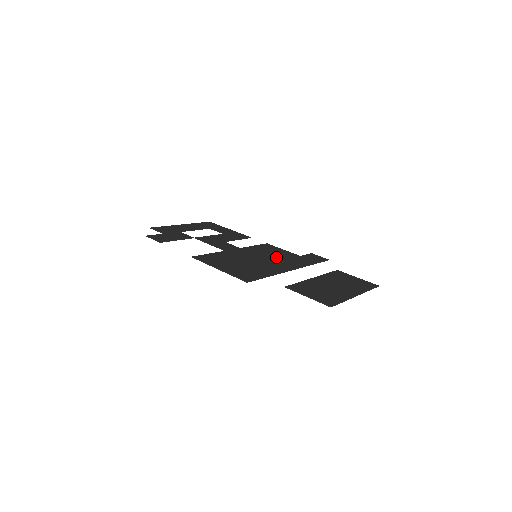
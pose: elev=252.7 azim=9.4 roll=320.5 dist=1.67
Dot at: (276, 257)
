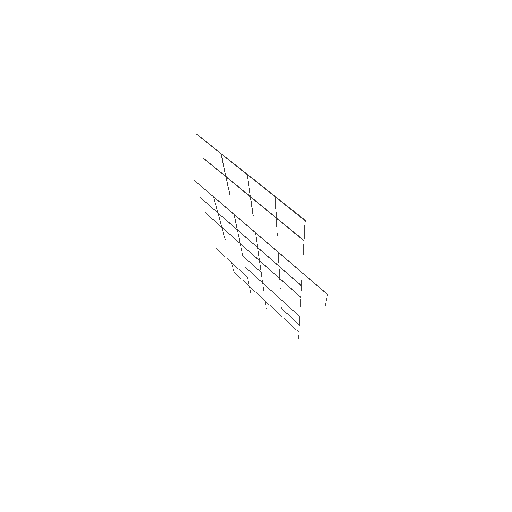
Dot at: occluded
